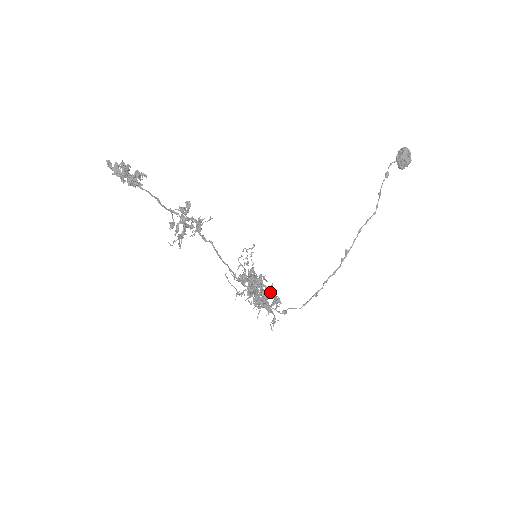
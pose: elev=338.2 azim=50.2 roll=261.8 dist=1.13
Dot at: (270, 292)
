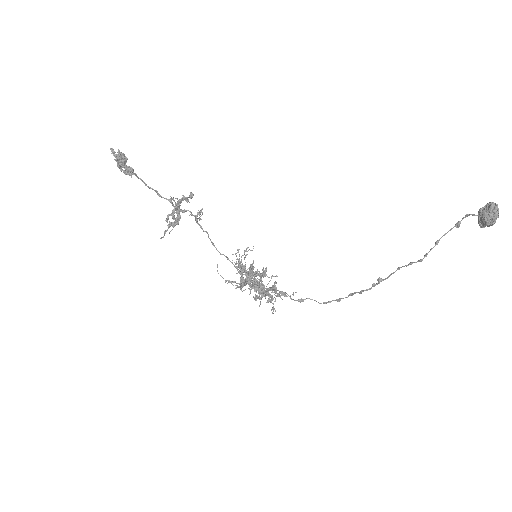
Dot at: (272, 286)
